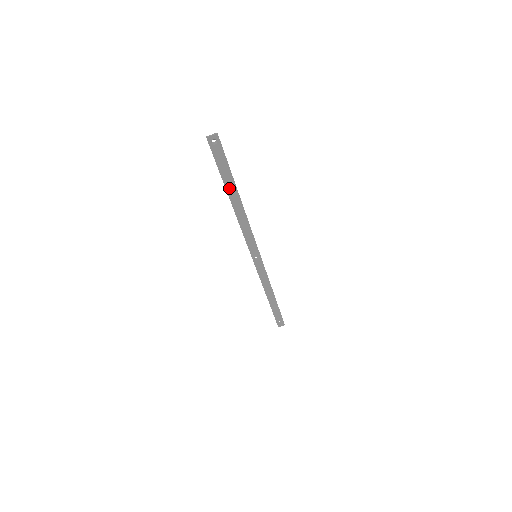
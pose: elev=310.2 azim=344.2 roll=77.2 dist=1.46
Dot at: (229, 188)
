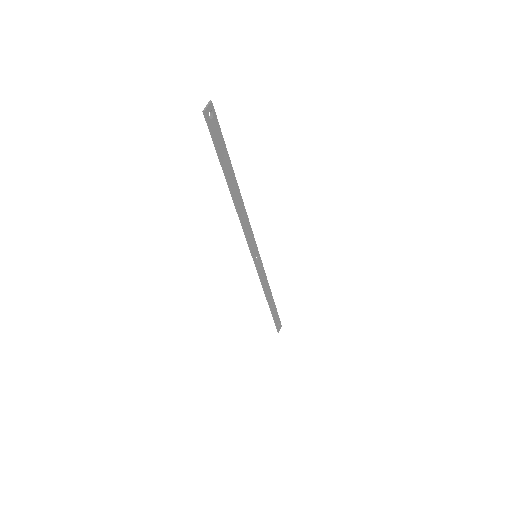
Dot at: (229, 177)
